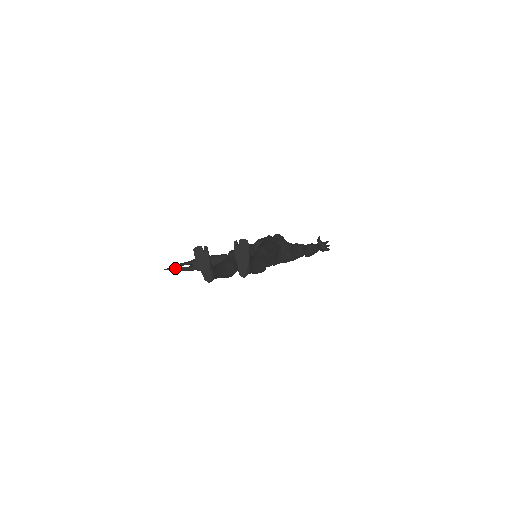
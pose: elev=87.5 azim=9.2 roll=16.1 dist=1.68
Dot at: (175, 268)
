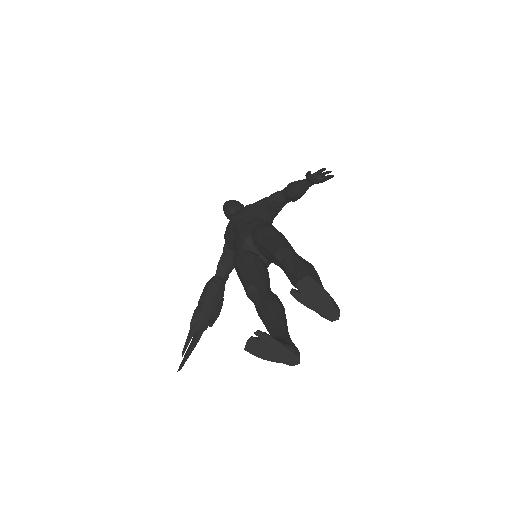
Dot at: (186, 356)
